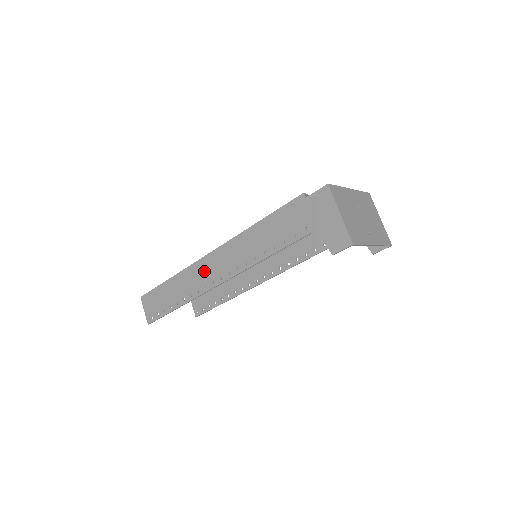
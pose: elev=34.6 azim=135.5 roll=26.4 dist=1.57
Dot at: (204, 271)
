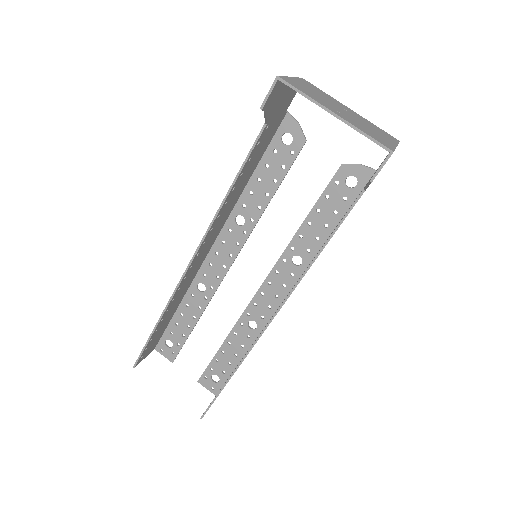
Dot at: occluded
